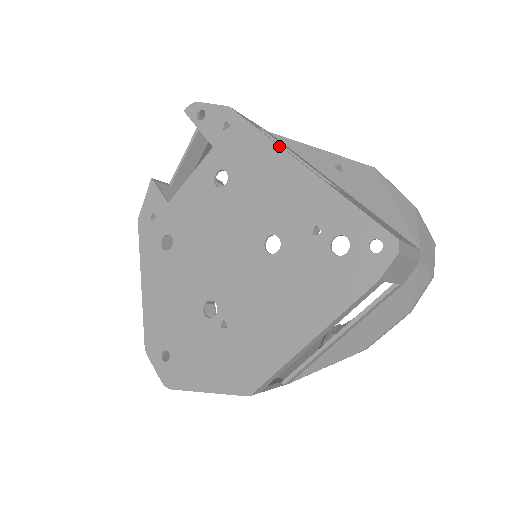
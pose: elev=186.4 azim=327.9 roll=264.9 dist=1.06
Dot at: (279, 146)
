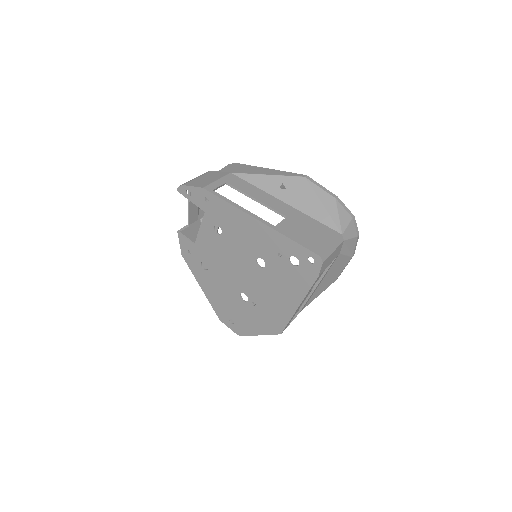
Dot at: (241, 211)
